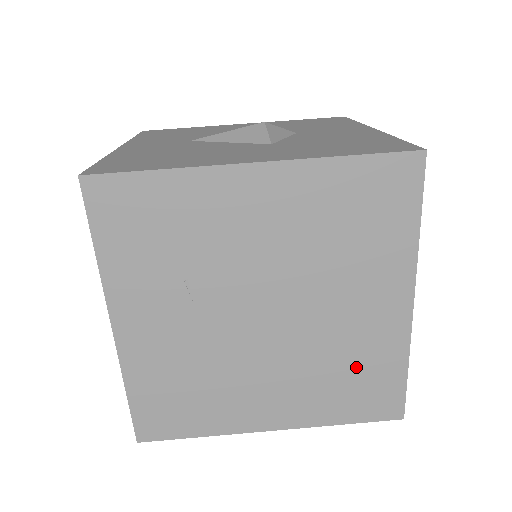
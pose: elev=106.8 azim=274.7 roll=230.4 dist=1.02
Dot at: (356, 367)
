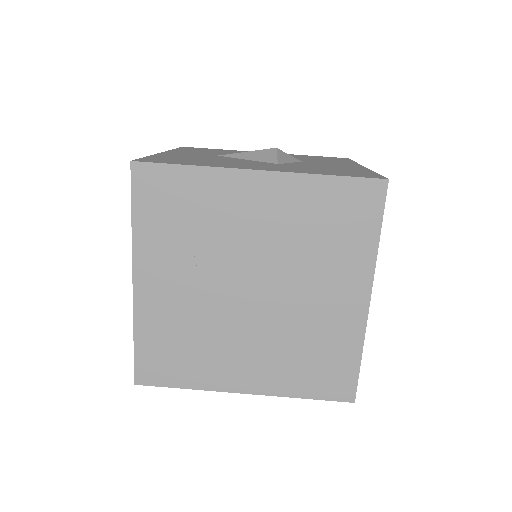
Dot at: (319, 348)
